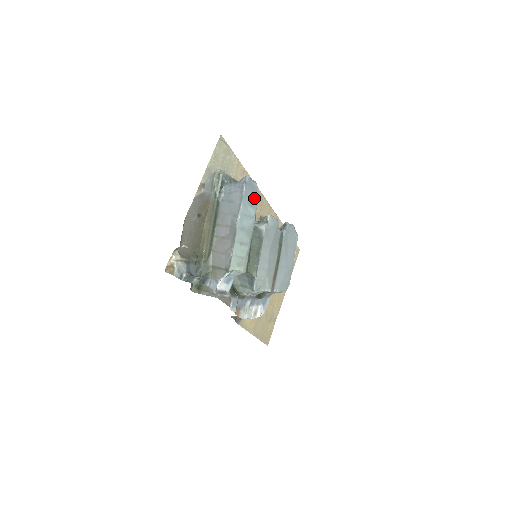
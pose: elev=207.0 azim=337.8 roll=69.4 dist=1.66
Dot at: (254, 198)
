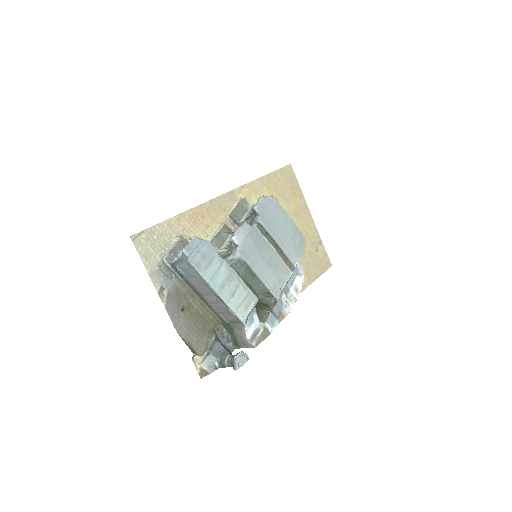
Dot at: (207, 252)
